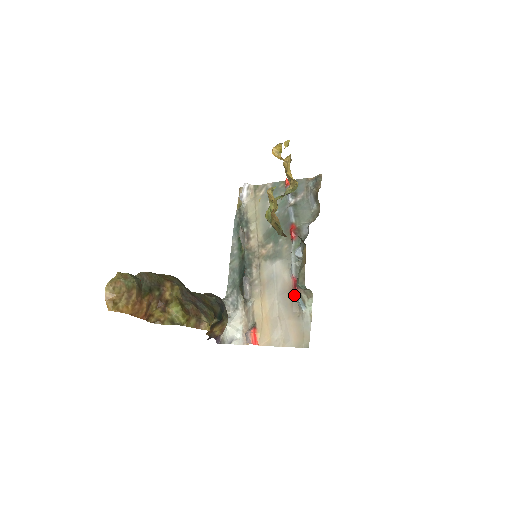
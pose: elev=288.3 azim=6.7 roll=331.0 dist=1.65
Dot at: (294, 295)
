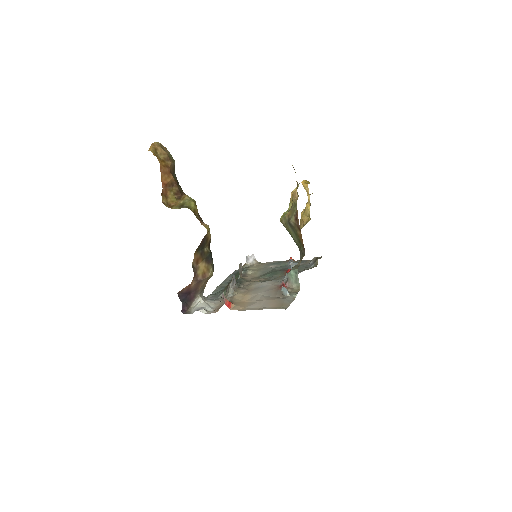
Dot at: (280, 289)
